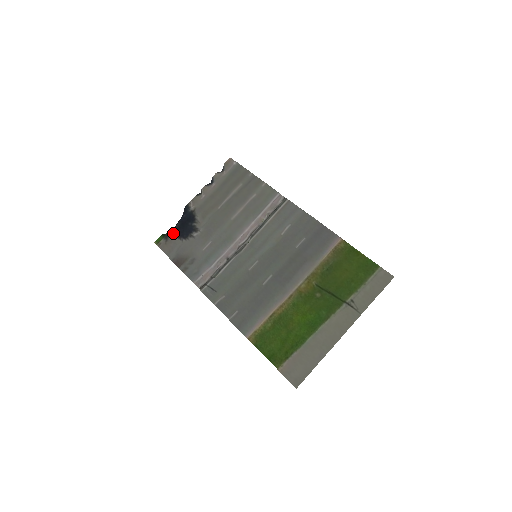
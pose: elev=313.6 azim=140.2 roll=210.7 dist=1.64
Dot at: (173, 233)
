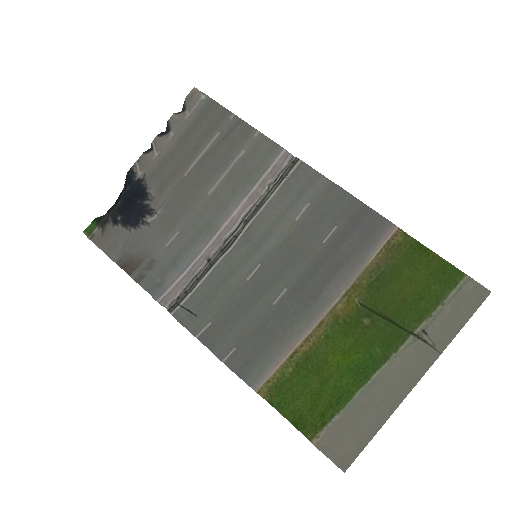
Dot at: (113, 217)
